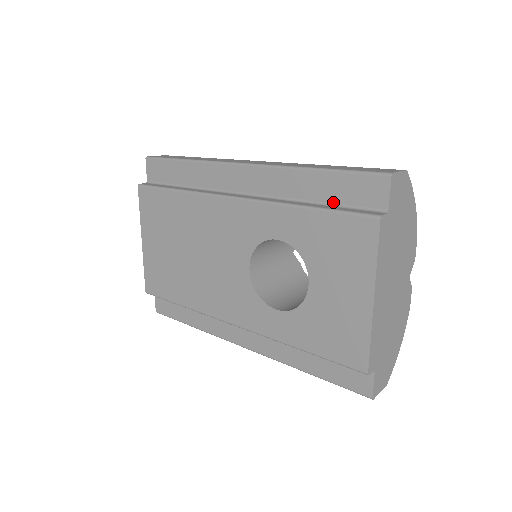
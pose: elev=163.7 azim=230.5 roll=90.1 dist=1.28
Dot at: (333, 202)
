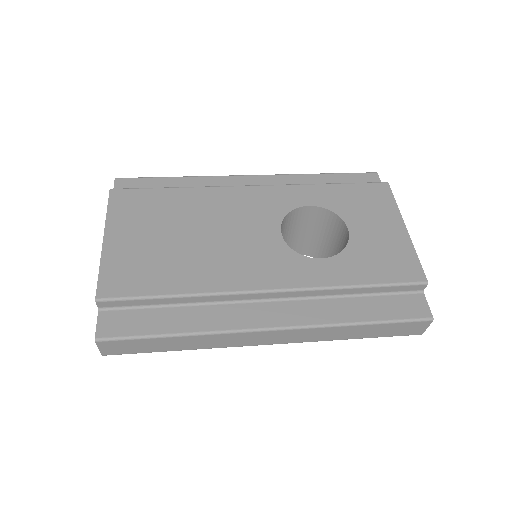
Dot at: occluded
